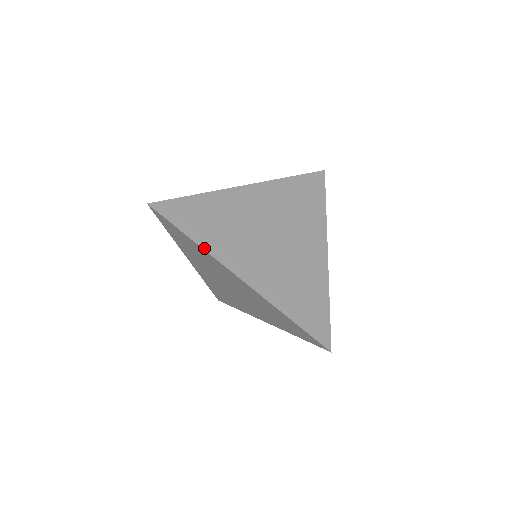
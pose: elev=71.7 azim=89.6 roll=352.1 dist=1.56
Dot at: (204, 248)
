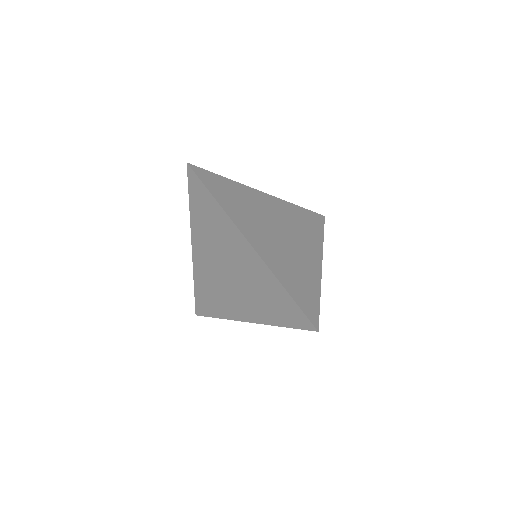
Dot at: (225, 210)
